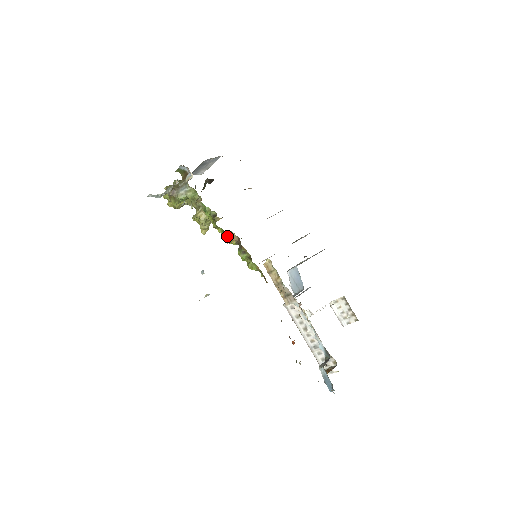
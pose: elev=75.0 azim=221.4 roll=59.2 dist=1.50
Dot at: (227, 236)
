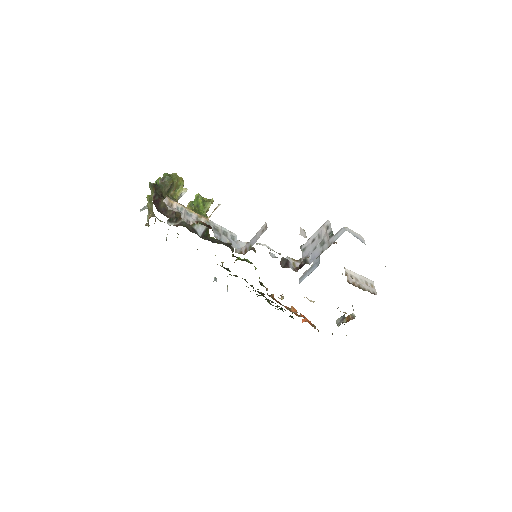
Dot at: occluded
